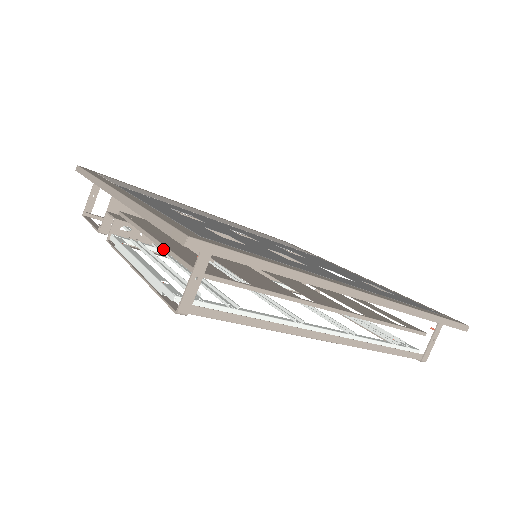
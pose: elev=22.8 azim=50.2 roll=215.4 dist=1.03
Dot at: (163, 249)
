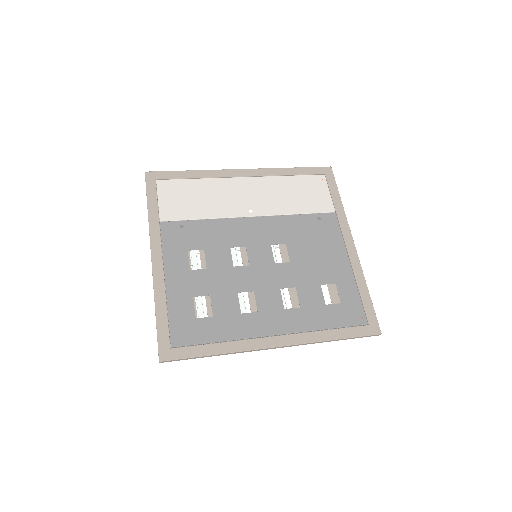
Dot at: occluded
